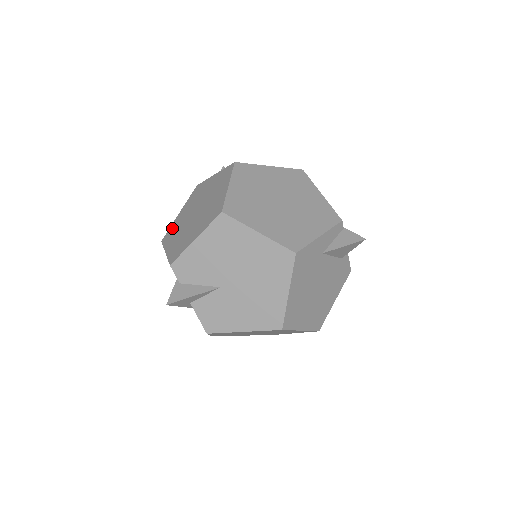
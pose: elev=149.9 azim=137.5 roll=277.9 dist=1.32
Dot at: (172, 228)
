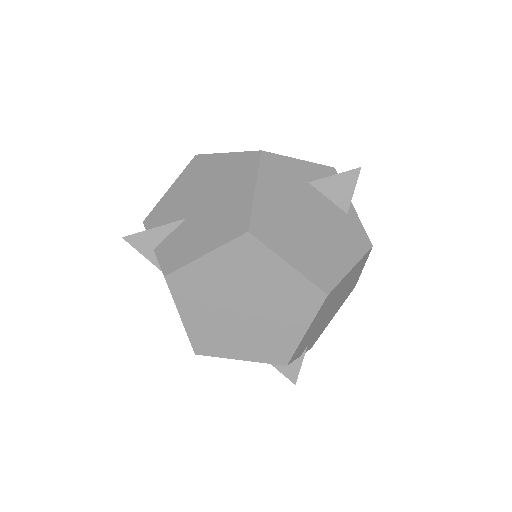
Dot at: occluded
